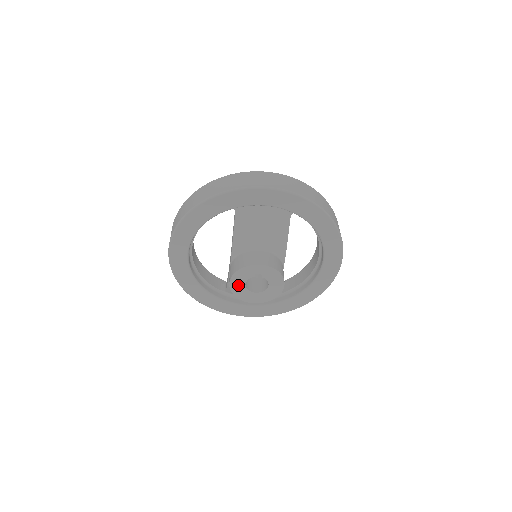
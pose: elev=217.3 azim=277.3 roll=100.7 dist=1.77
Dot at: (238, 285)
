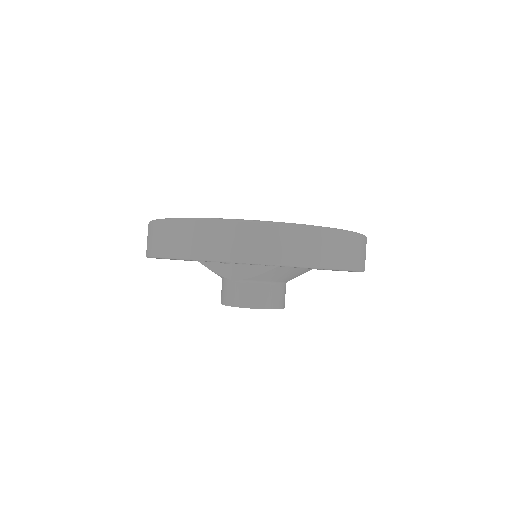
Dot at: occluded
